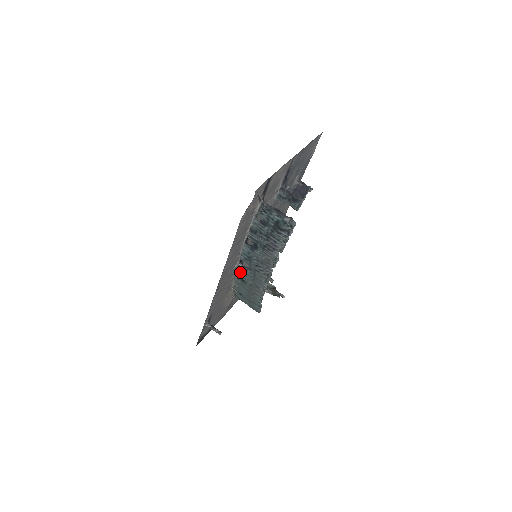
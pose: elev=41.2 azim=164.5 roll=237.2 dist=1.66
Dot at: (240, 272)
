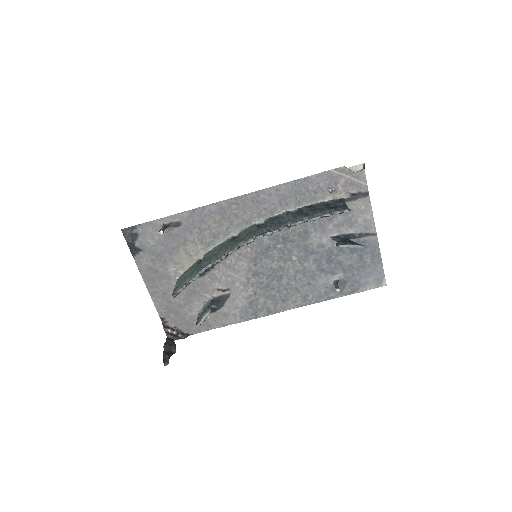
Dot at: (246, 230)
